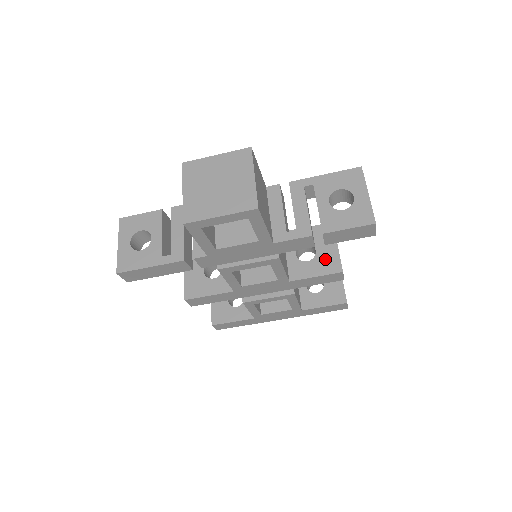
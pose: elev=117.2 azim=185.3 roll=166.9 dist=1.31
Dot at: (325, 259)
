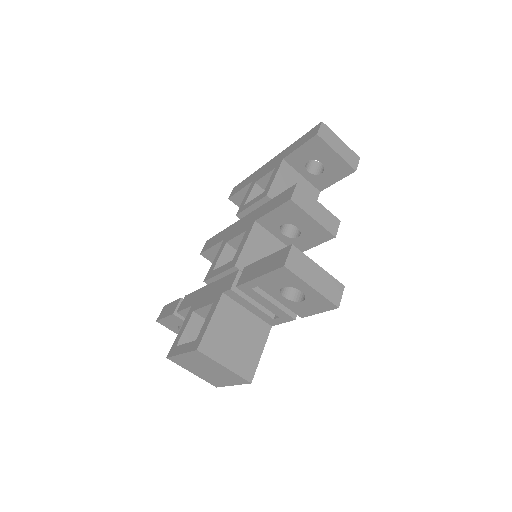
Dot at: (311, 232)
